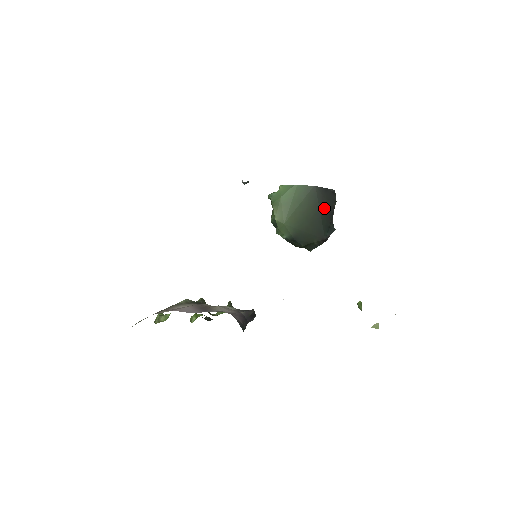
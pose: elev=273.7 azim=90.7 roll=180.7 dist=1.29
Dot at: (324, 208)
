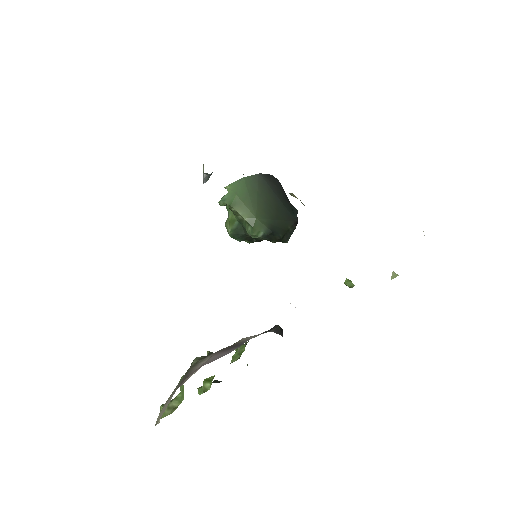
Dot at: (278, 192)
